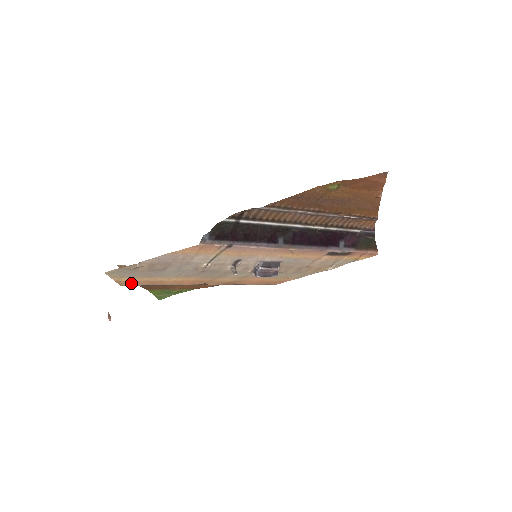
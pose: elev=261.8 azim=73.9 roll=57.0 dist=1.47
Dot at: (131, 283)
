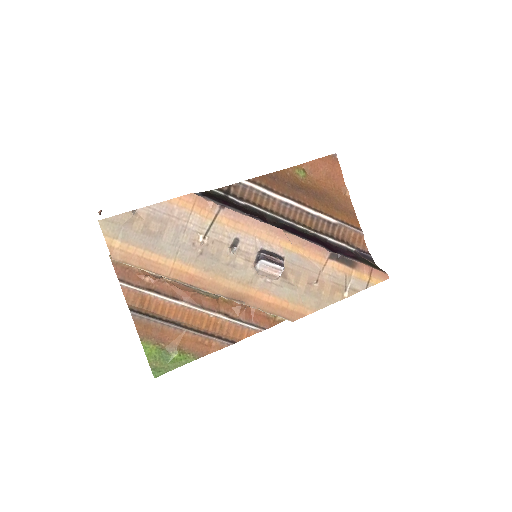
Dot at: (124, 256)
